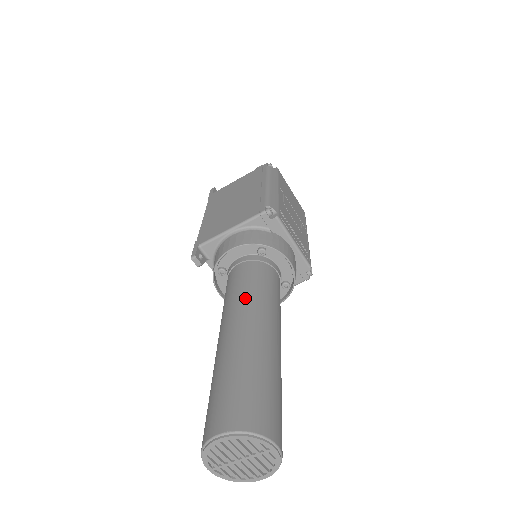
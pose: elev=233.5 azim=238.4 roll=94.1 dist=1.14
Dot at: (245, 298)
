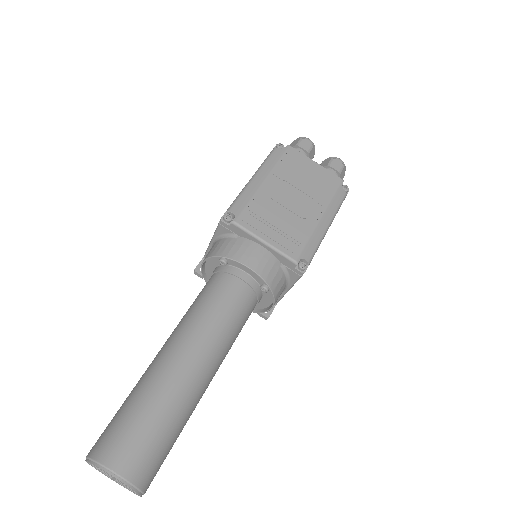
Dot at: (183, 319)
